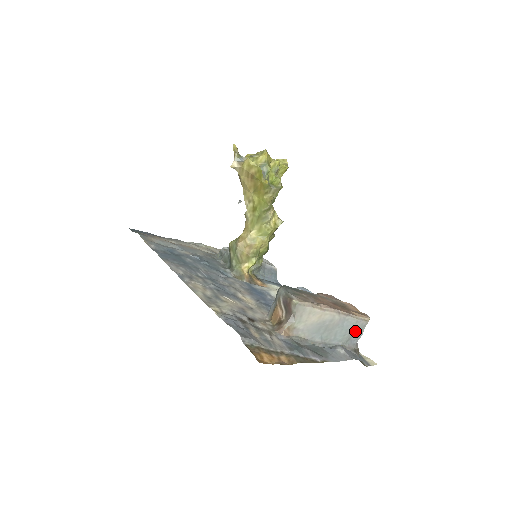
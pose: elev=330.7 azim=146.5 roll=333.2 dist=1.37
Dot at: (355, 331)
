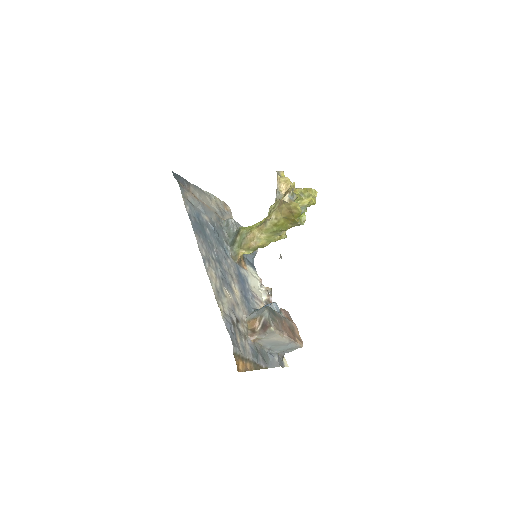
Dot at: (290, 349)
